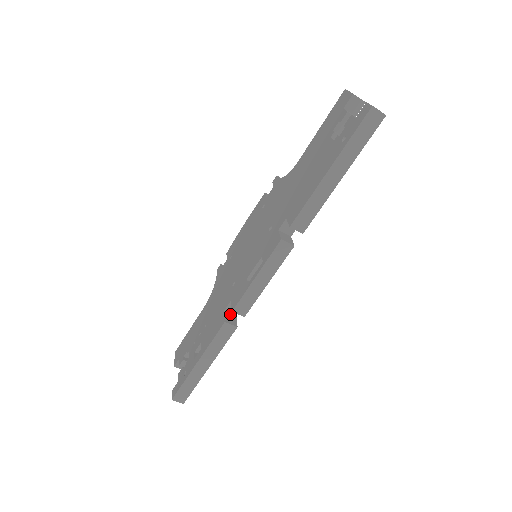
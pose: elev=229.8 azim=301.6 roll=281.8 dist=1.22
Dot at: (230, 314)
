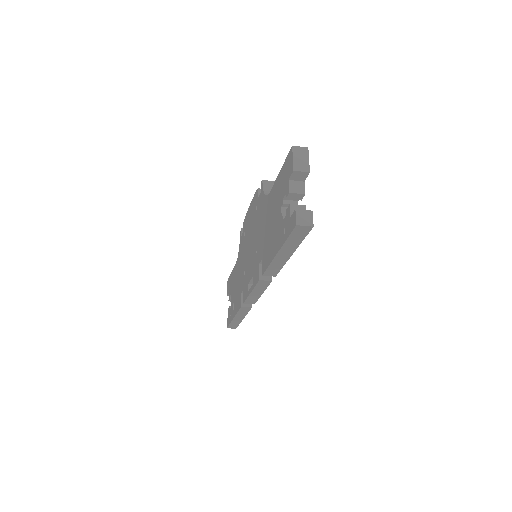
Dot at: occluded
